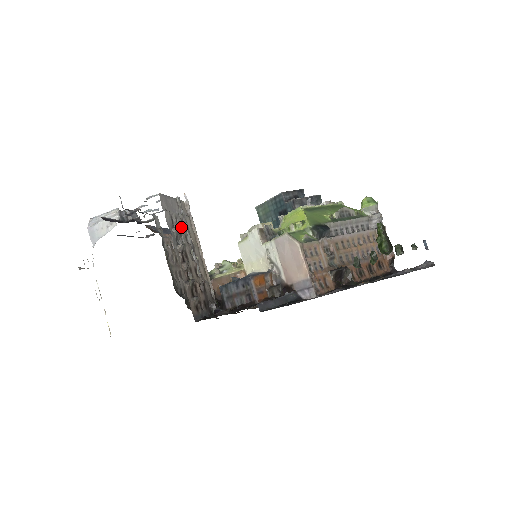
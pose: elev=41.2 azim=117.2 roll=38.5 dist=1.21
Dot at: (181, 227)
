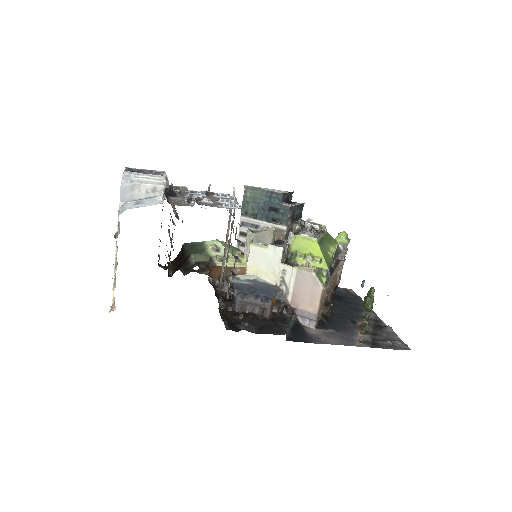
Dot at: occluded
